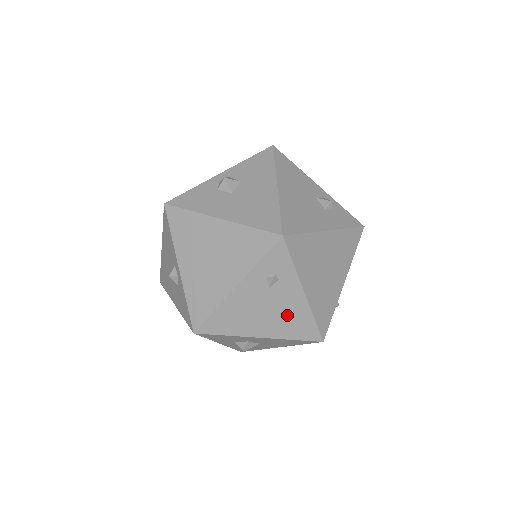
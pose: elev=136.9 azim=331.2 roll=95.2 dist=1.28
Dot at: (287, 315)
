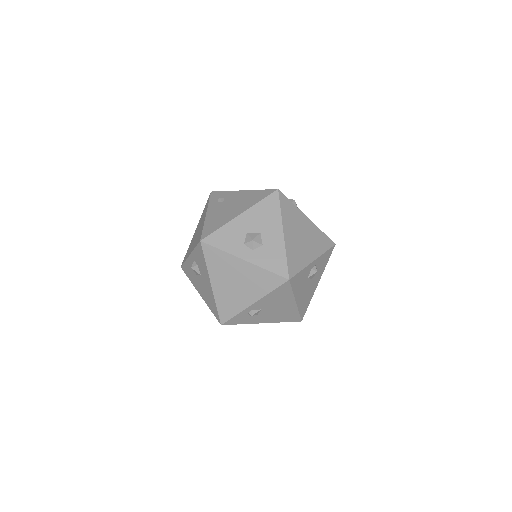
Dot at: (244, 200)
